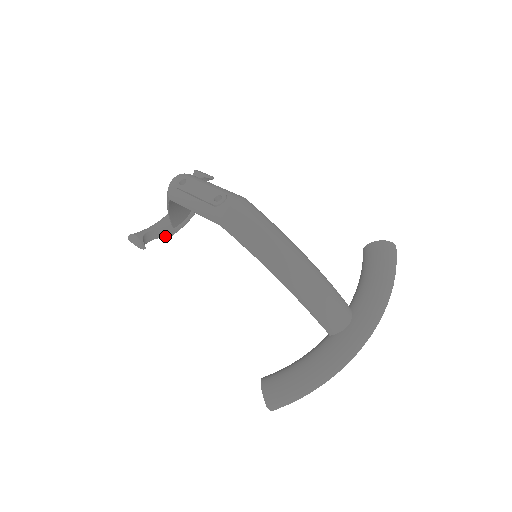
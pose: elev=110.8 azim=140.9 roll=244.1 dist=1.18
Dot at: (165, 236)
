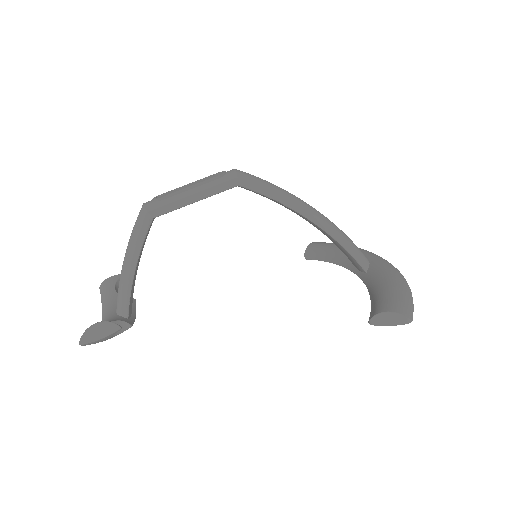
Dot at: (125, 328)
